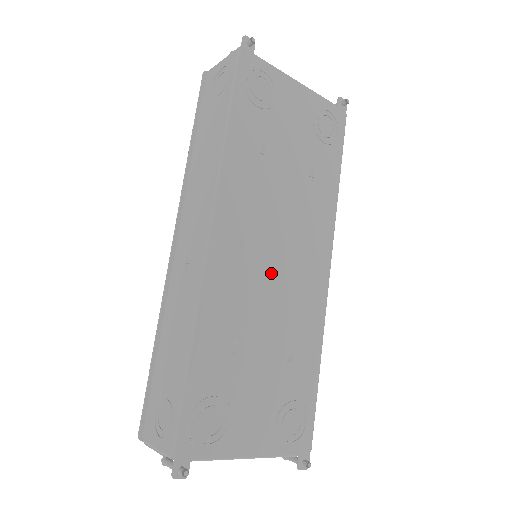
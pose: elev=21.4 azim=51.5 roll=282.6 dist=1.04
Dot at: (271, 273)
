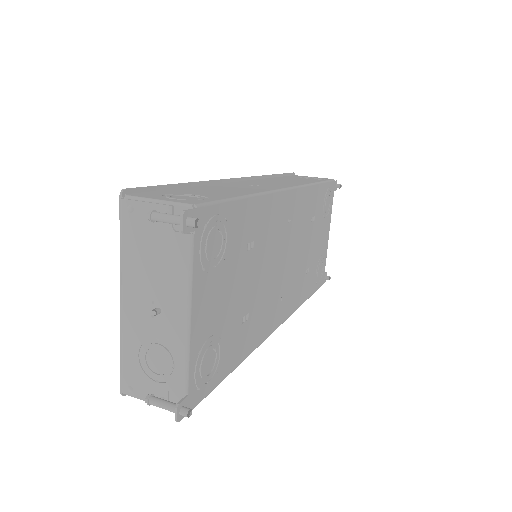
Dot at: (278, 262)
